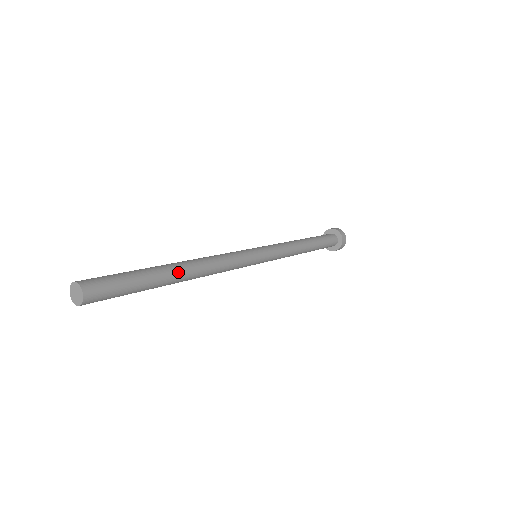
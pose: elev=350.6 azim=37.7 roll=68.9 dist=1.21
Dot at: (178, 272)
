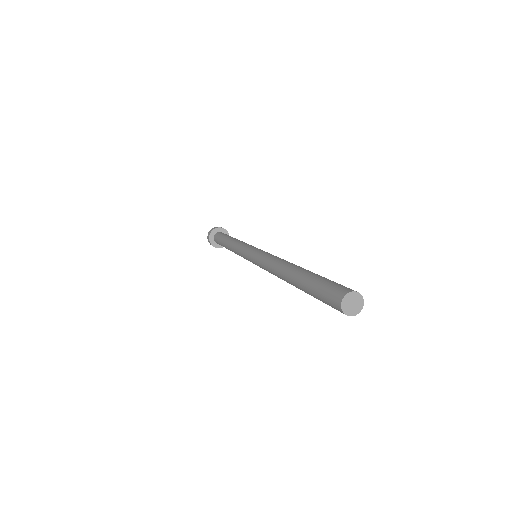
Dot at: occluded
